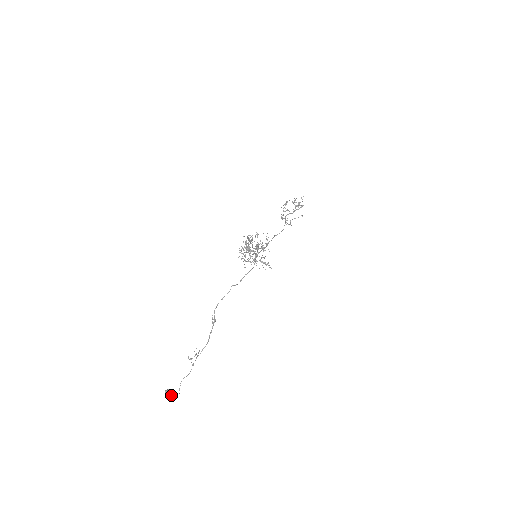
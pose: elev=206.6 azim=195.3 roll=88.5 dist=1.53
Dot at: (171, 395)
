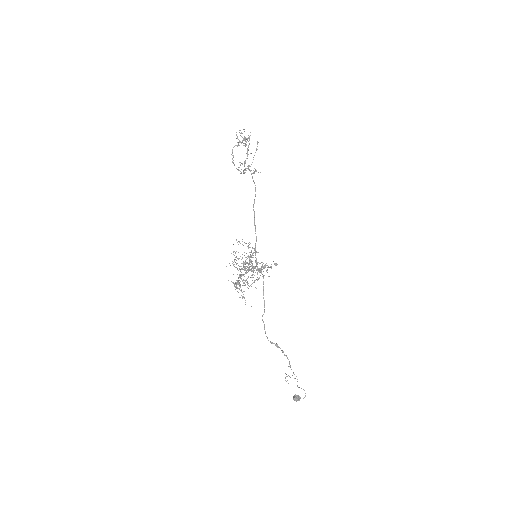
Dot at: (300, 397)
